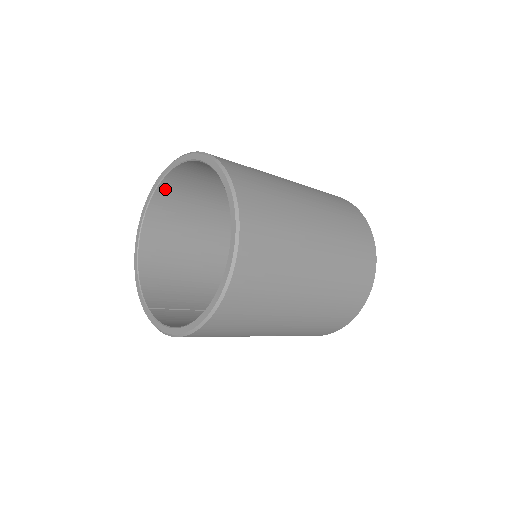
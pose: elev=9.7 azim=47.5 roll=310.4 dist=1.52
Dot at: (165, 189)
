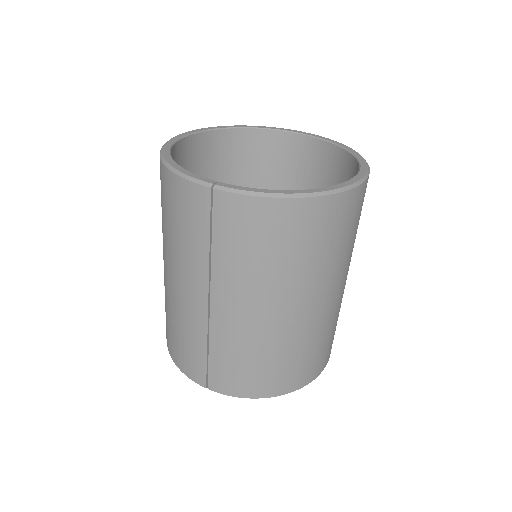
Dot at: (201, 142)
